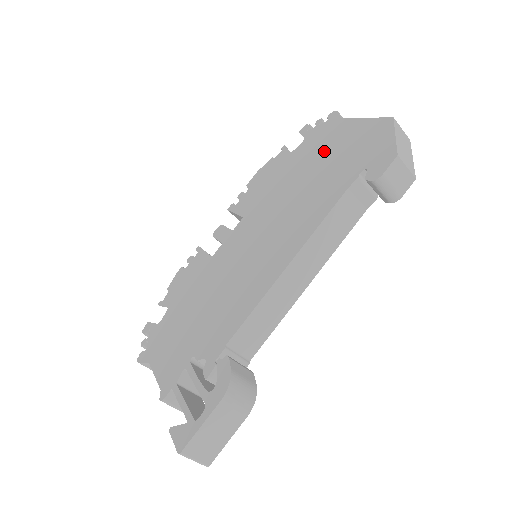
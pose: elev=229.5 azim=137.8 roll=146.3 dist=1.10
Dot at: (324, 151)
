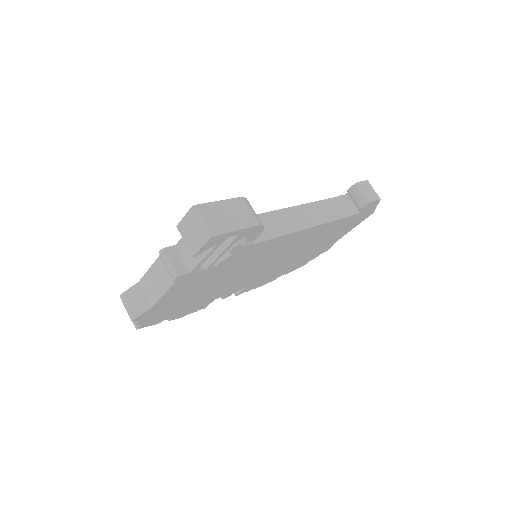
Dot at: occluded
